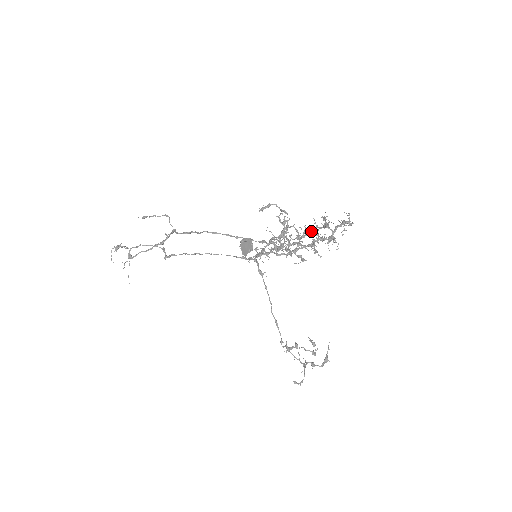
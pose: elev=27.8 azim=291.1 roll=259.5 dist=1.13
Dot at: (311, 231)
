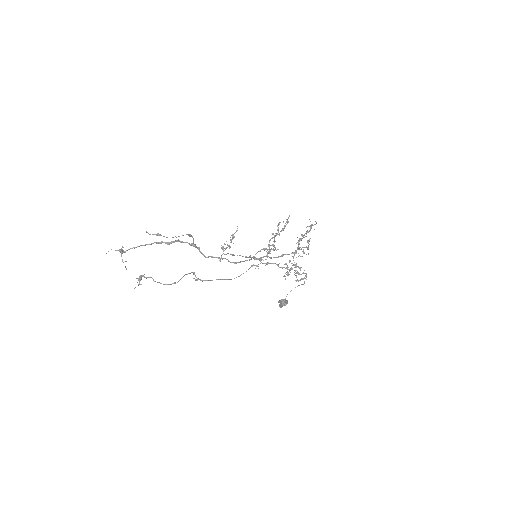
Dot at: (287, 222)
